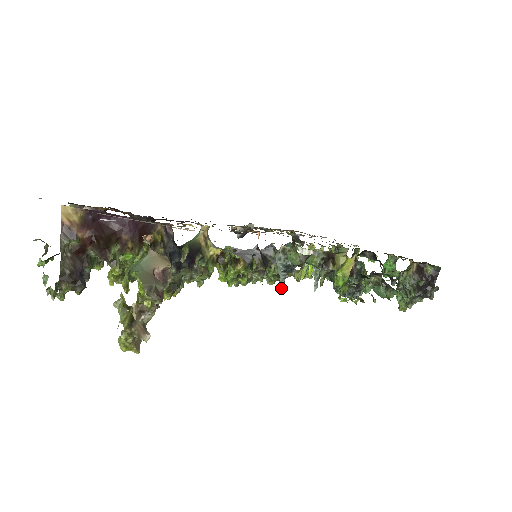
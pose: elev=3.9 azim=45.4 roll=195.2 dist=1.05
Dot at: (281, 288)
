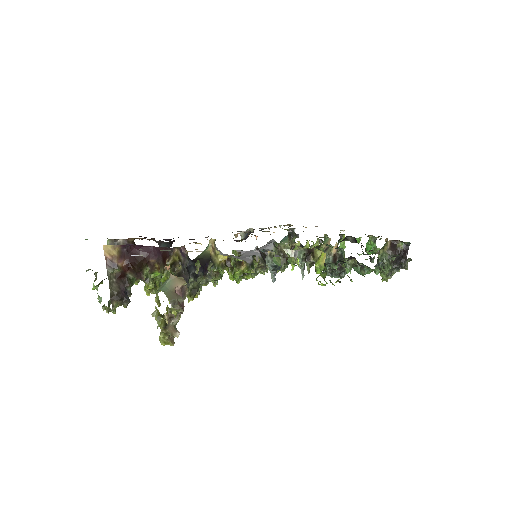
Dot at: (273, 282)
